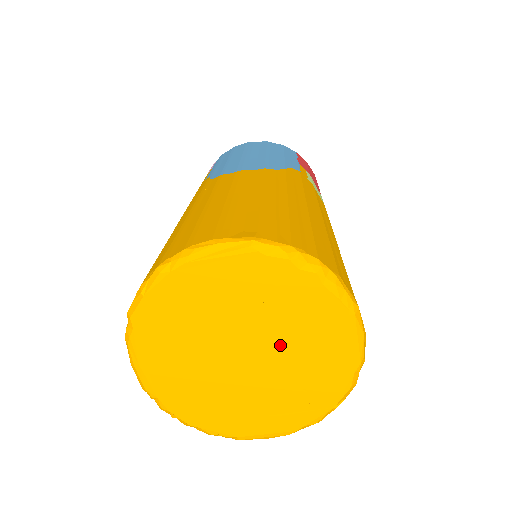
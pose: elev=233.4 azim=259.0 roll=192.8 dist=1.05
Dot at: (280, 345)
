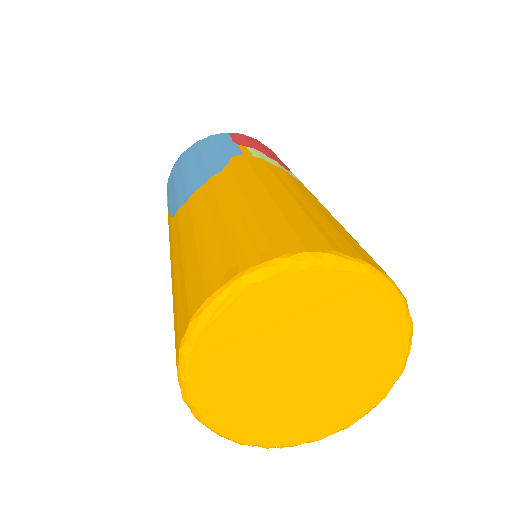
Dot at: (326, 339)
